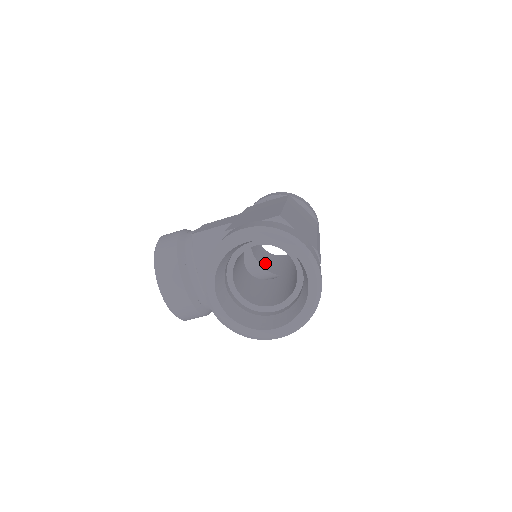
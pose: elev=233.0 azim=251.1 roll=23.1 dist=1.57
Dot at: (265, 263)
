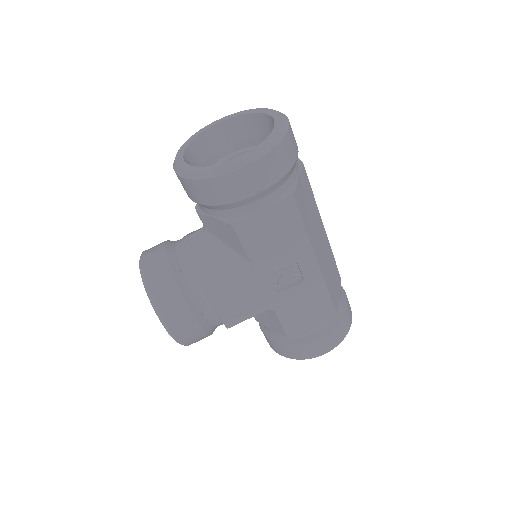
Dot at: occluded
